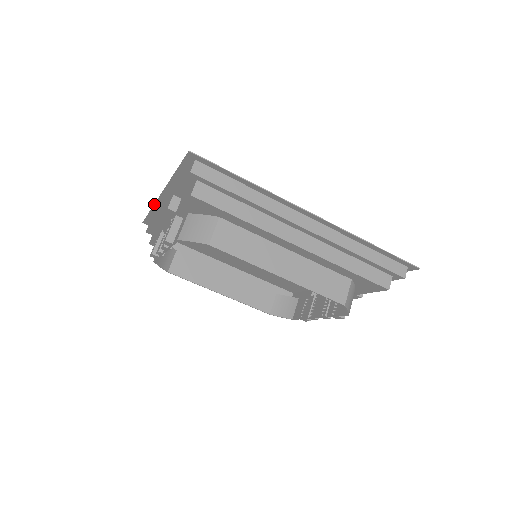
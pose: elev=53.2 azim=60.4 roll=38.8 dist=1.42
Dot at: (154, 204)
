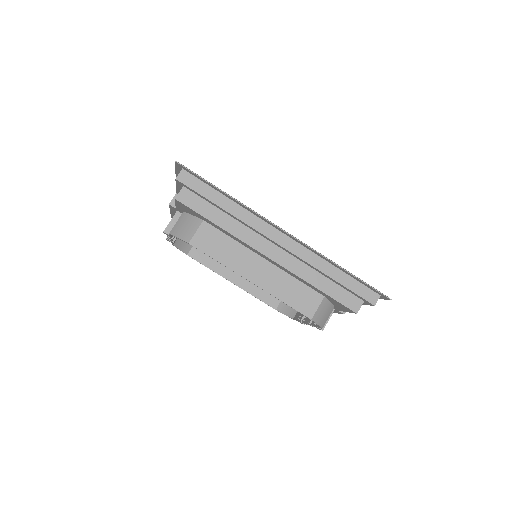
Dot at: occluded
